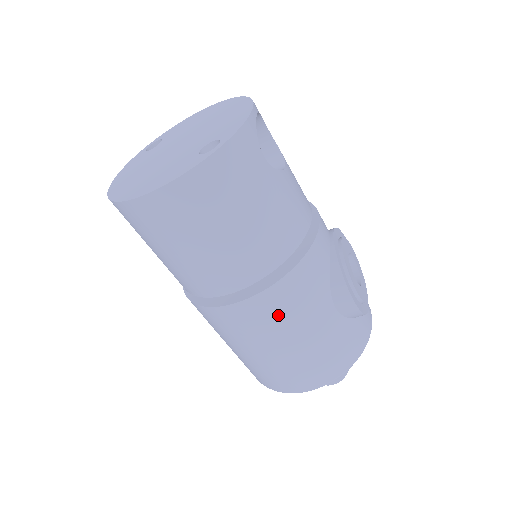
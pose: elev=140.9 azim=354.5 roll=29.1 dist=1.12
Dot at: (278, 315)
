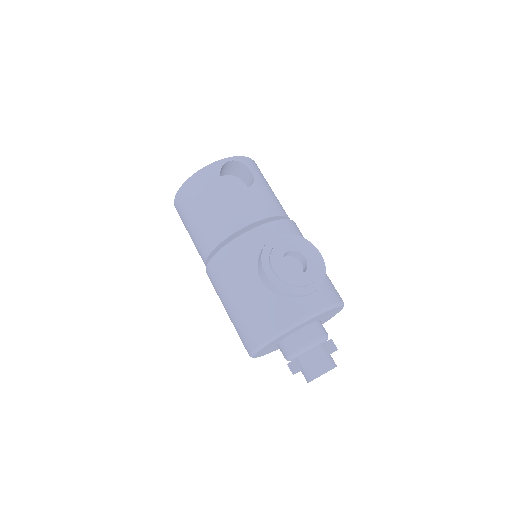
Dot at: (222, 276)
